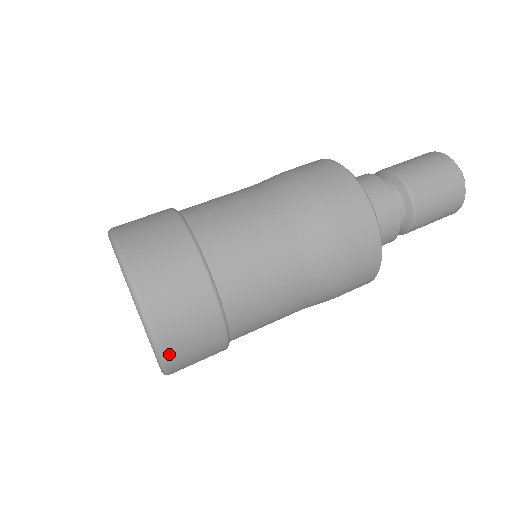
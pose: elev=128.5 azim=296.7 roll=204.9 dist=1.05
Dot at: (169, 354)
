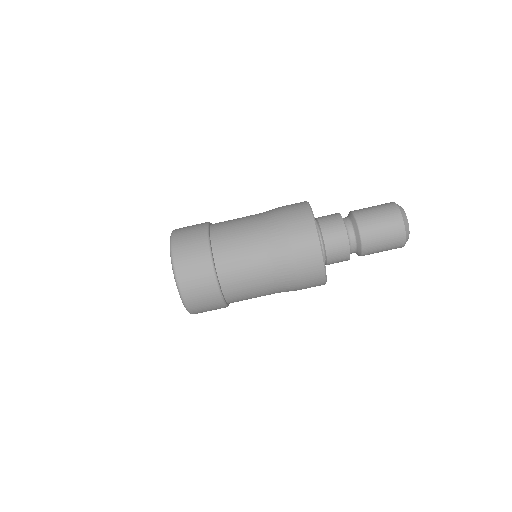
Dot at: occluded
